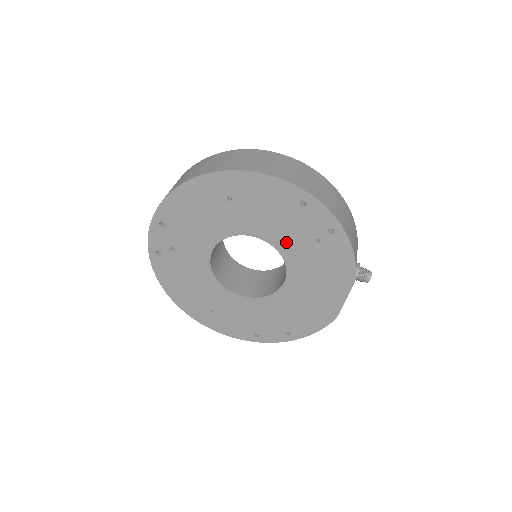
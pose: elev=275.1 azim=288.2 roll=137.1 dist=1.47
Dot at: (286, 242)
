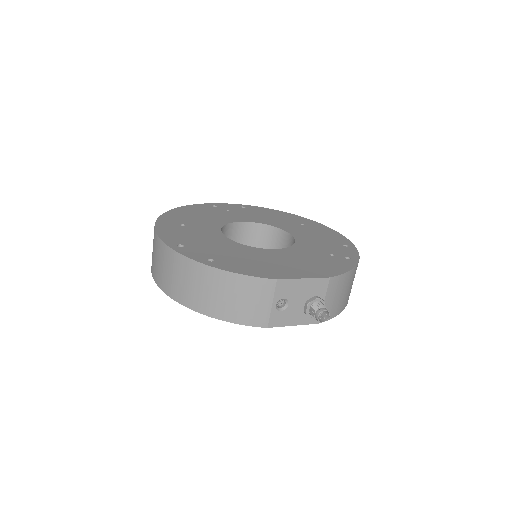
Dot at: (308, 245)
